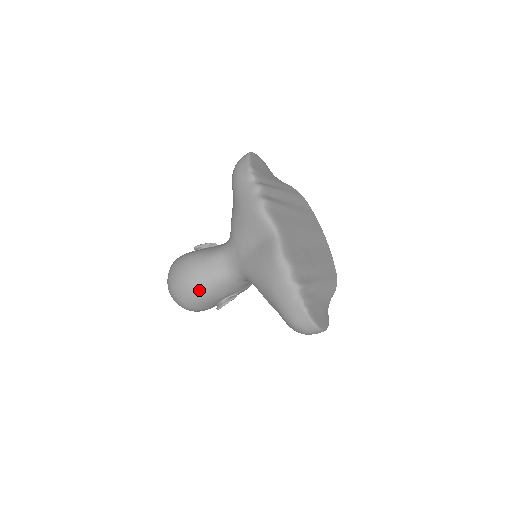
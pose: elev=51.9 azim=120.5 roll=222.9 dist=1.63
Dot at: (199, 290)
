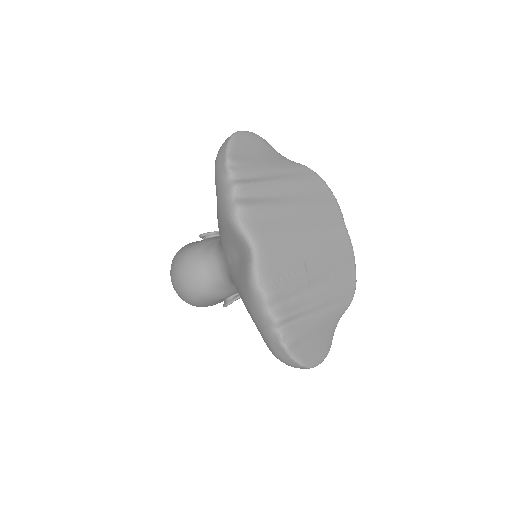
Dot at: (194, 292)
